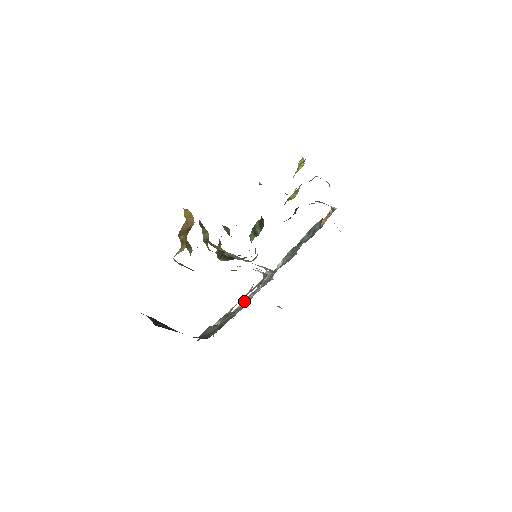
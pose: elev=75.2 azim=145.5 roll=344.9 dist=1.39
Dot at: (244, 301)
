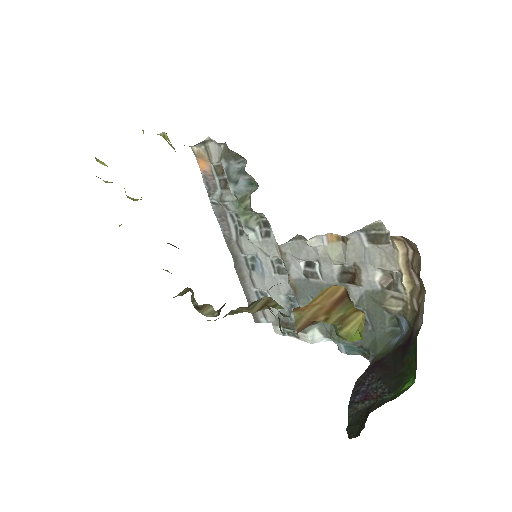
Dot at: (338, 280)
